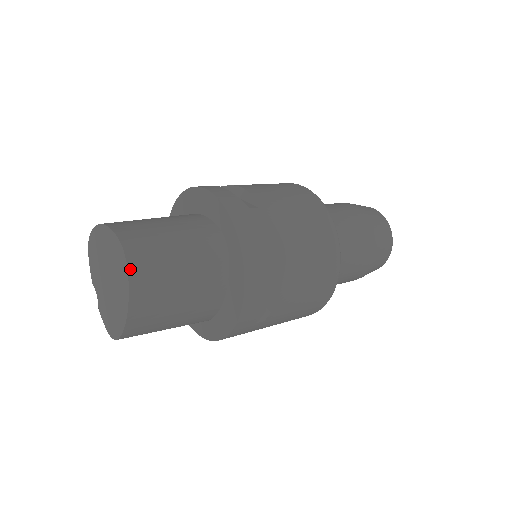
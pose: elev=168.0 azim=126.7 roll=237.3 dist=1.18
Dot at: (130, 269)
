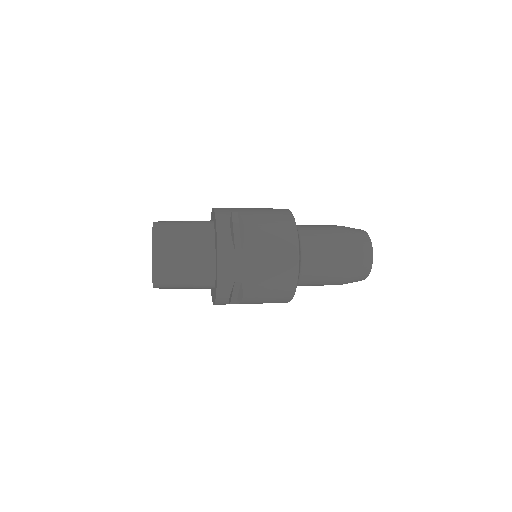
Dot at: (154, 224)
